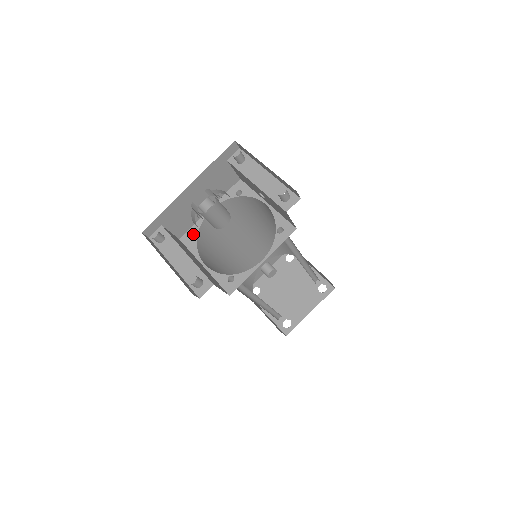
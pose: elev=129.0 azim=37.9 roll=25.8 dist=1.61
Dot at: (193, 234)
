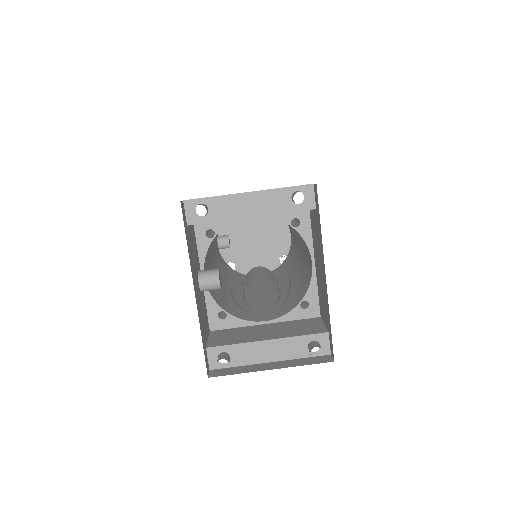
Dot at: (217, 313)
